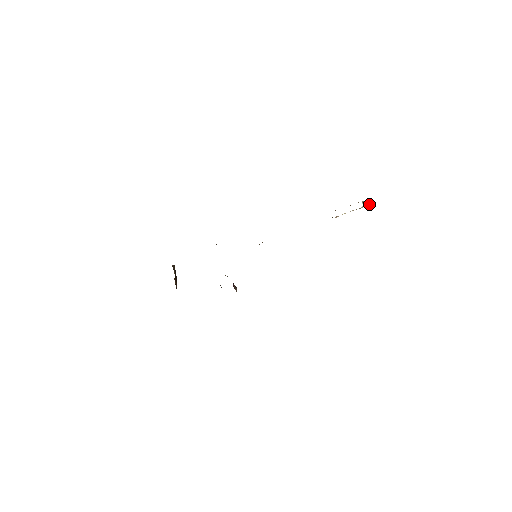
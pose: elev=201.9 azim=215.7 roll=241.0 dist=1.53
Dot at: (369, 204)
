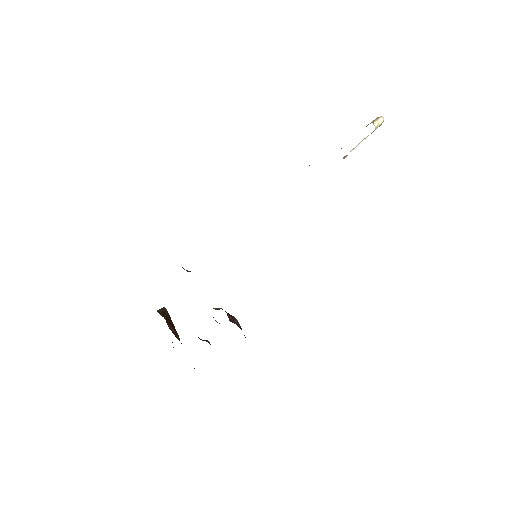
Dot at: (383, 121)
